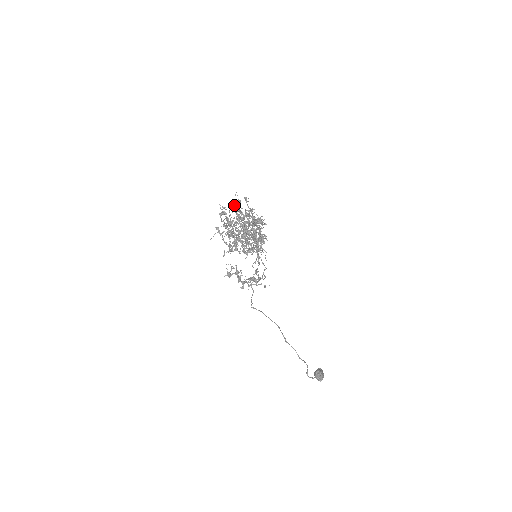
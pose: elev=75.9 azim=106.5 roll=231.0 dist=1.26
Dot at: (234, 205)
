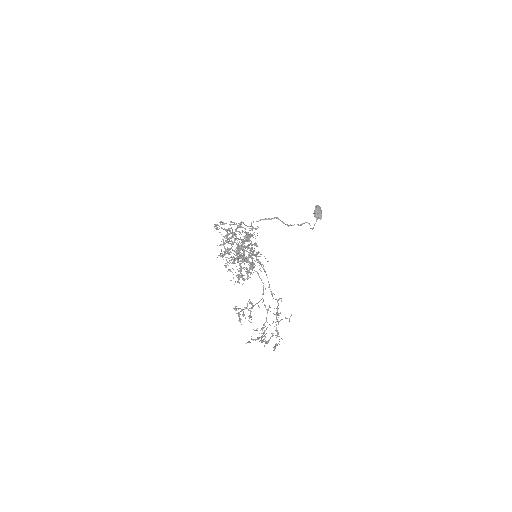
Dot at: occluded
